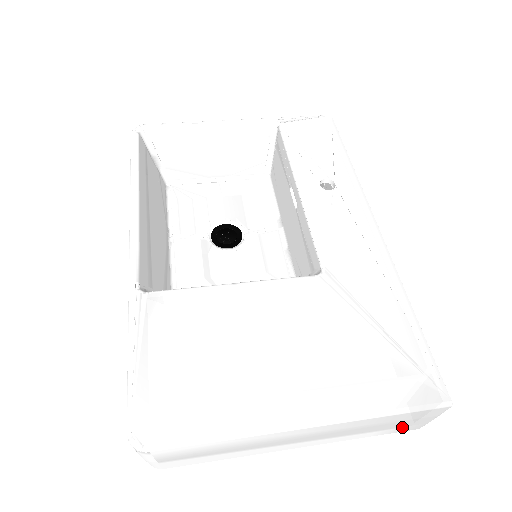
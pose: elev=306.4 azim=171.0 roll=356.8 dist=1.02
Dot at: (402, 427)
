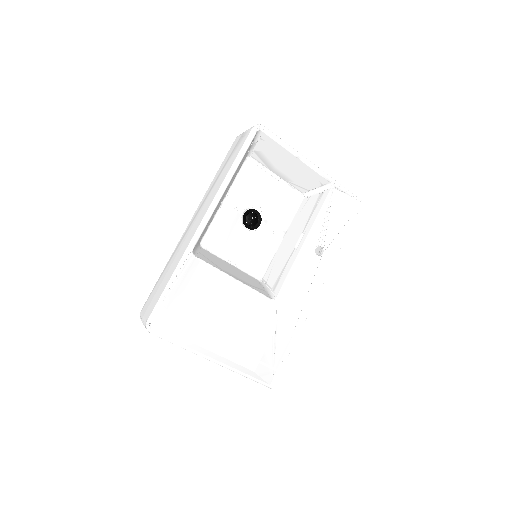
Dot at: occluded
